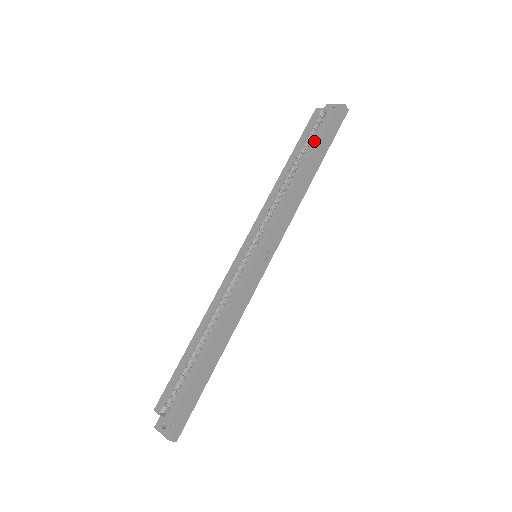
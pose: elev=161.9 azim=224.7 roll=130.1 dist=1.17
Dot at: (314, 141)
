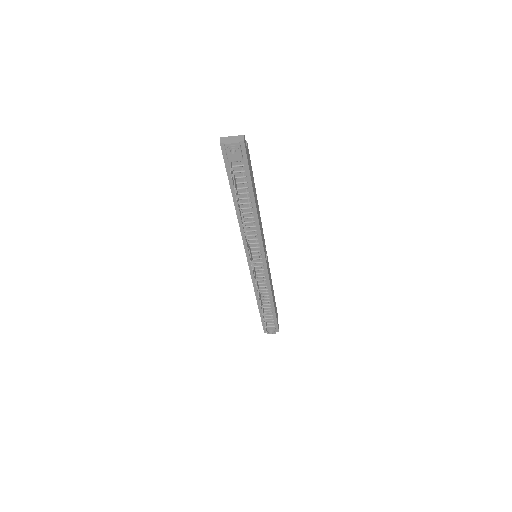
Dot at: occluded
